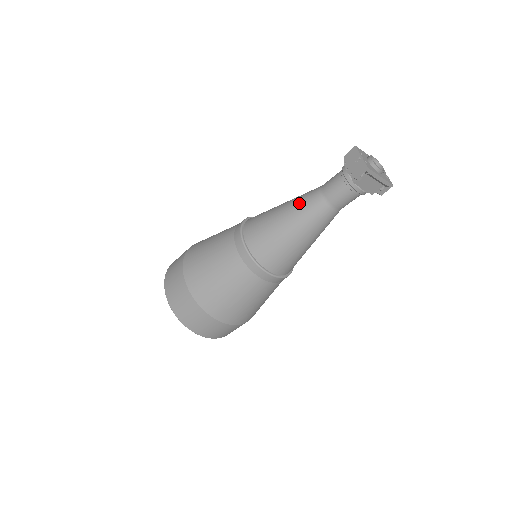
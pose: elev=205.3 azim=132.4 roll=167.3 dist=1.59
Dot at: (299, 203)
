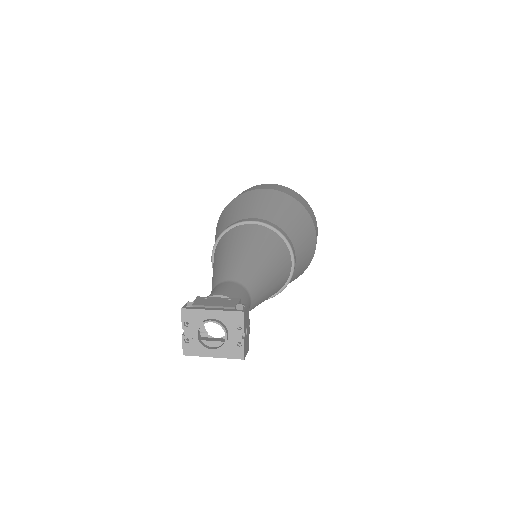
Dot at: occluded
